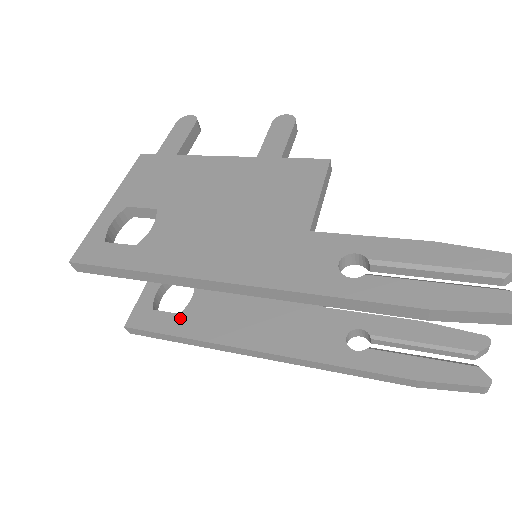
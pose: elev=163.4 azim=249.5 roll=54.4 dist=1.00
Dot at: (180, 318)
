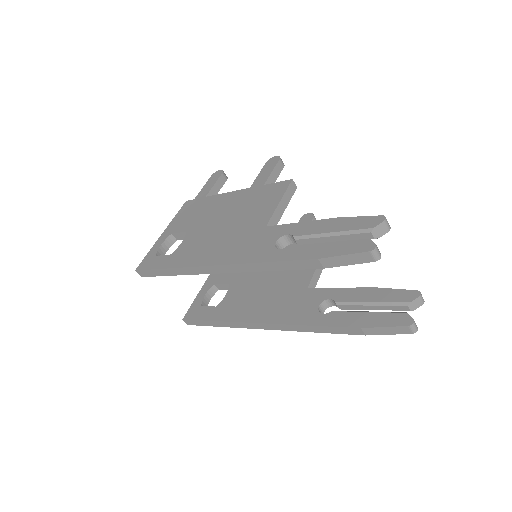
Dot at: (216, 309)
